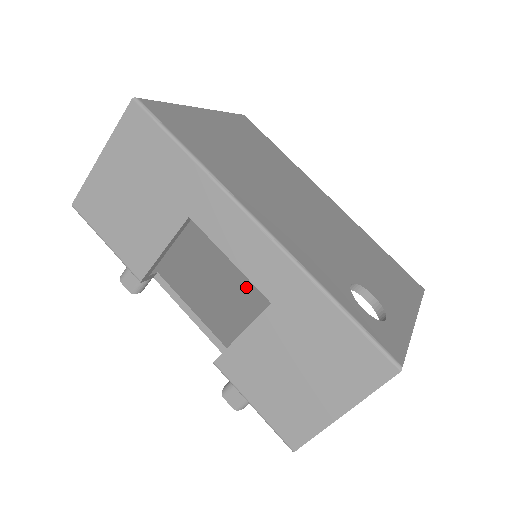
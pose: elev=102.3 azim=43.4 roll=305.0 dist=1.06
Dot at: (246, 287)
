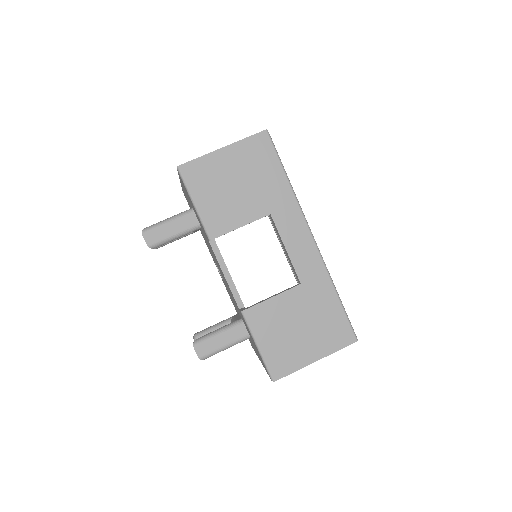
Dot at: occluded
